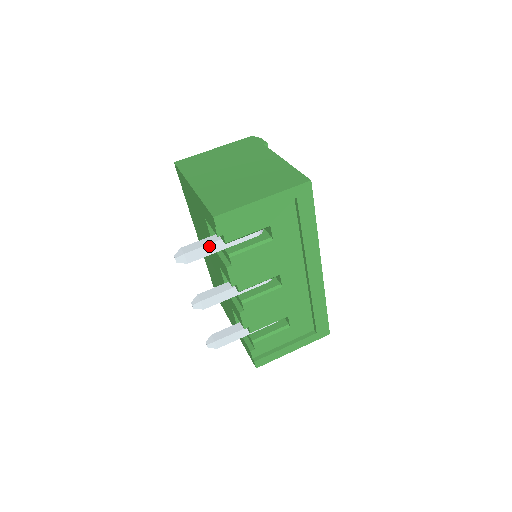
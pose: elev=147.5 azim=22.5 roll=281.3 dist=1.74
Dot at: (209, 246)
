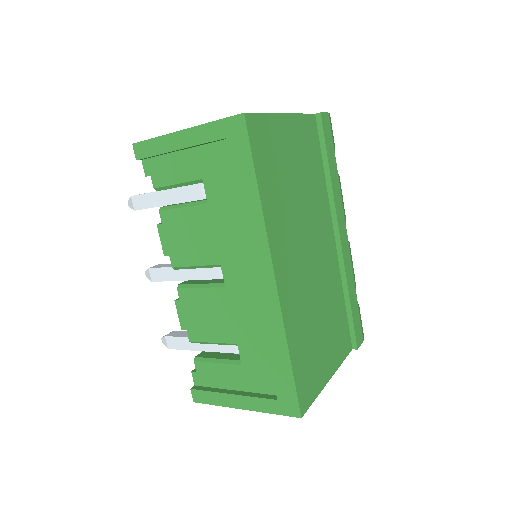
Dot at: (154, 195)
